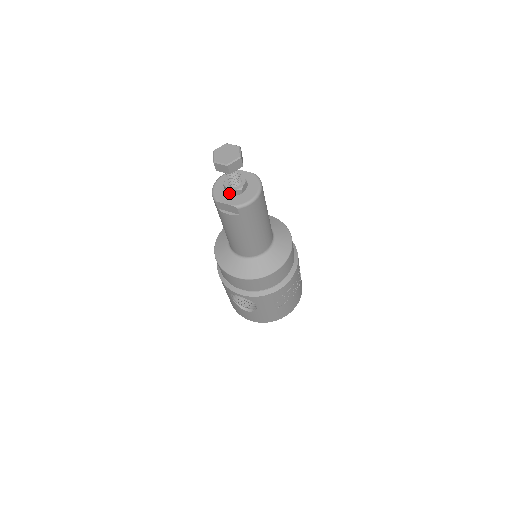
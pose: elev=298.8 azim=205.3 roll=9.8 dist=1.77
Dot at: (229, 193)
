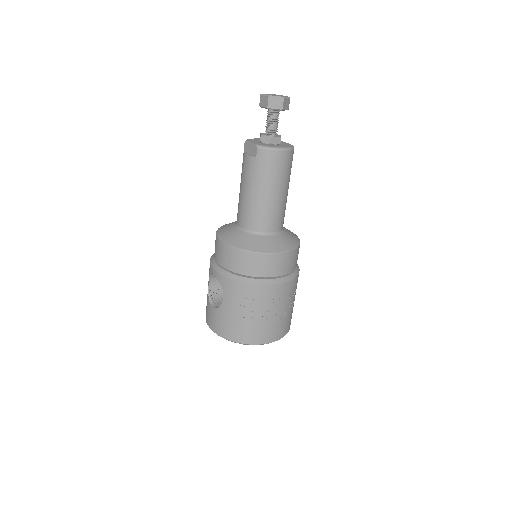
Dot at: (260, 139)
